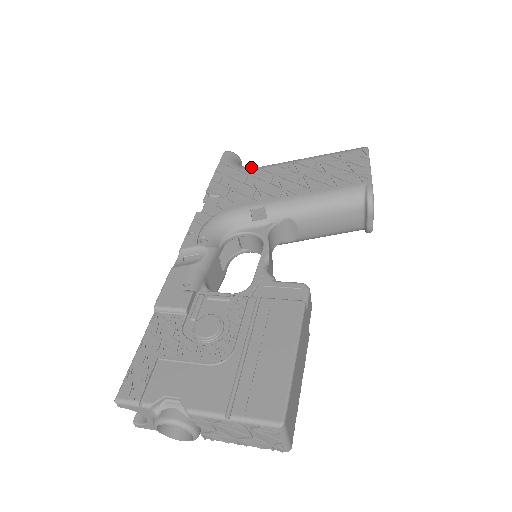
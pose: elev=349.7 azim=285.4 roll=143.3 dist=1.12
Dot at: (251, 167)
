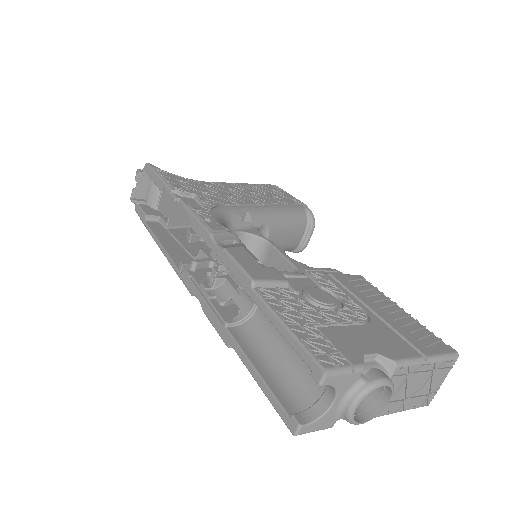
Dot at: occluded
